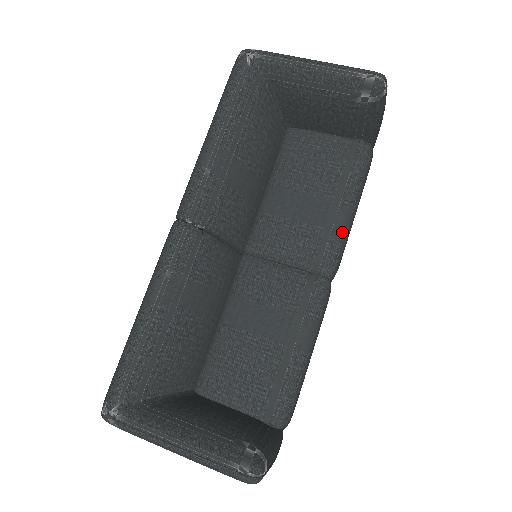
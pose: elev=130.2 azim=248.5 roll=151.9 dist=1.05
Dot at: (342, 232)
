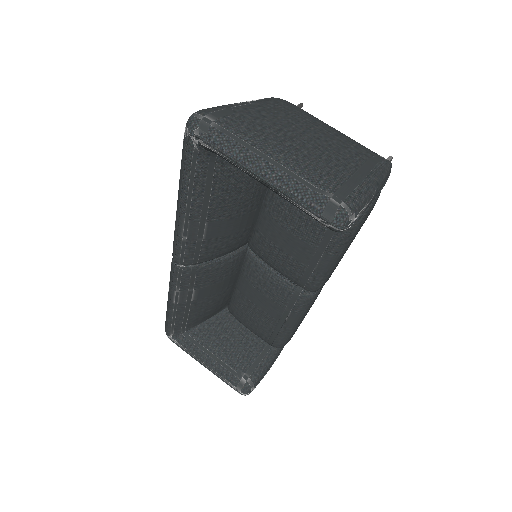
Dot at: (325, 271)
